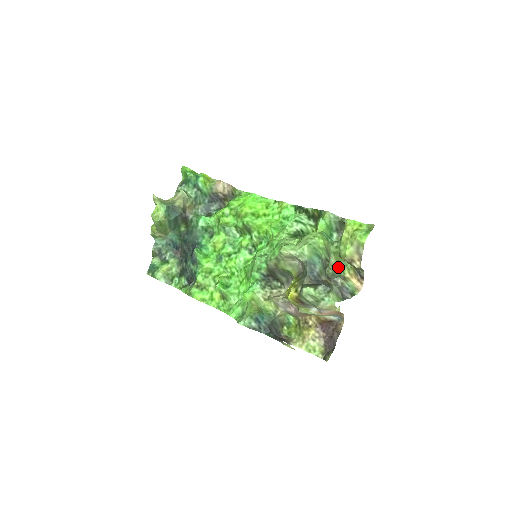
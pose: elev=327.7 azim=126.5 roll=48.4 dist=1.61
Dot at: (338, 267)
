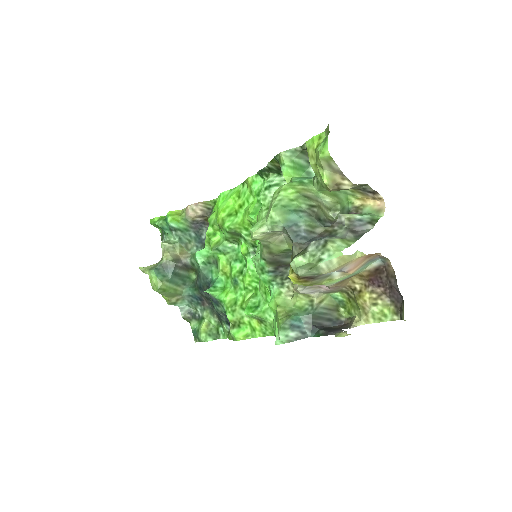
Dot at: (341, 202)
